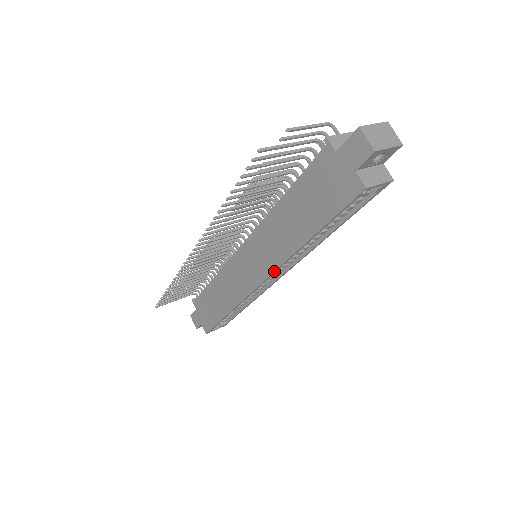
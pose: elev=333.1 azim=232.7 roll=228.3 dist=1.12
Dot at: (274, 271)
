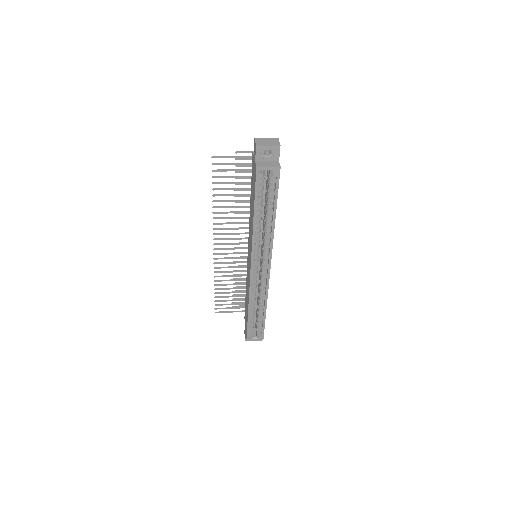
Dot at: (251, 253)
